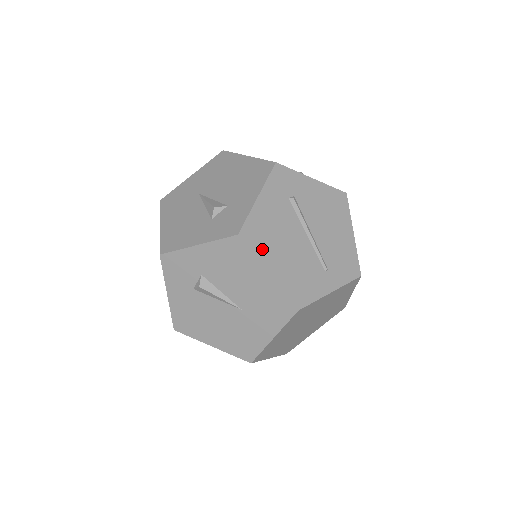
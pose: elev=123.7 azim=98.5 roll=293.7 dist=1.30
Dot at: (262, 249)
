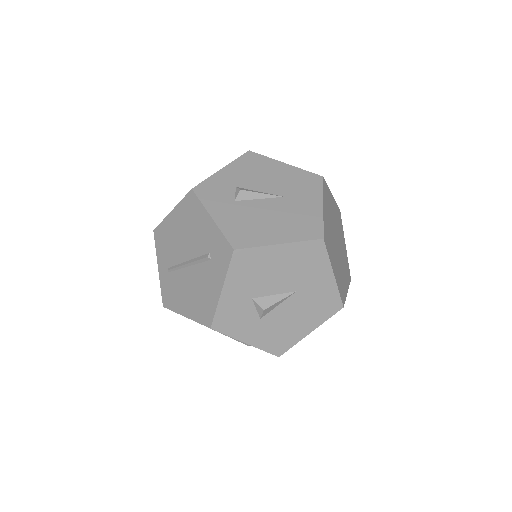
Dot at: occluded
